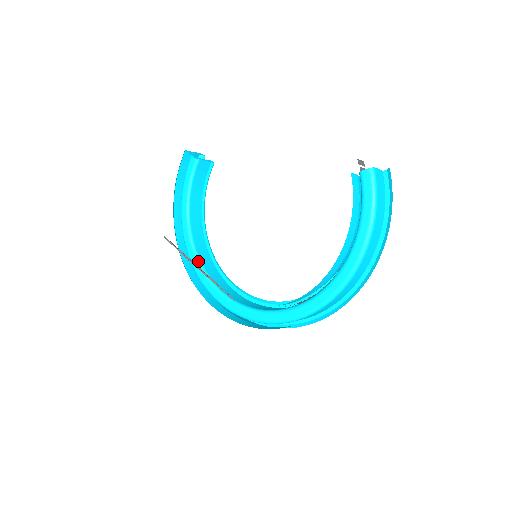
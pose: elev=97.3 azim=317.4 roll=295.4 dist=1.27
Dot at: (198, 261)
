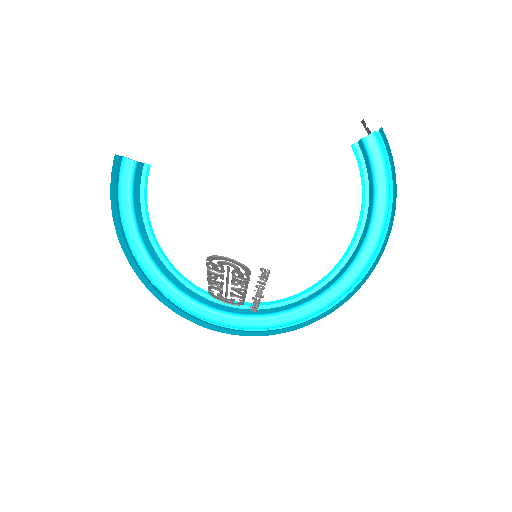
Dot at: (173, 286)
